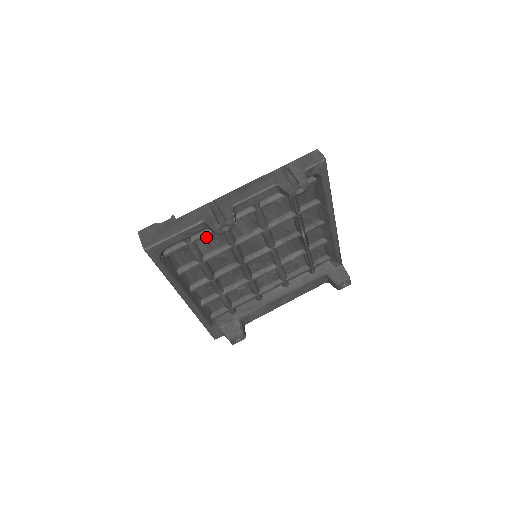
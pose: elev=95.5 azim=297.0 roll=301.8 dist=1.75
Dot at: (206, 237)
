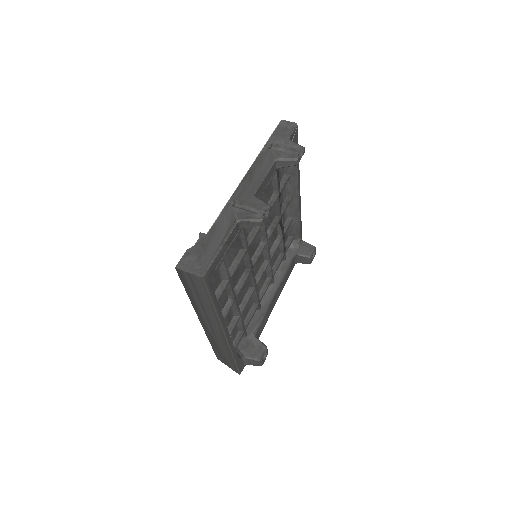
Dot at: occluded
